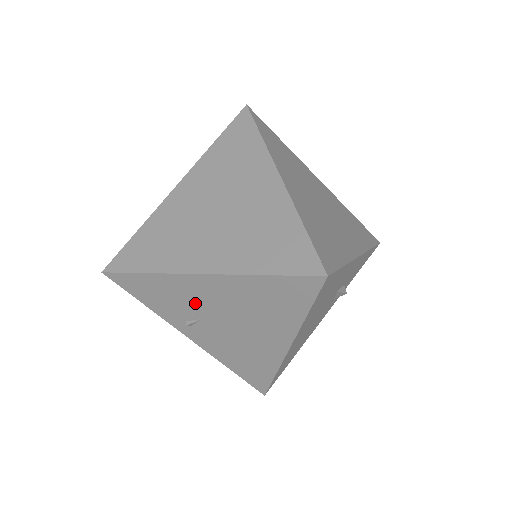
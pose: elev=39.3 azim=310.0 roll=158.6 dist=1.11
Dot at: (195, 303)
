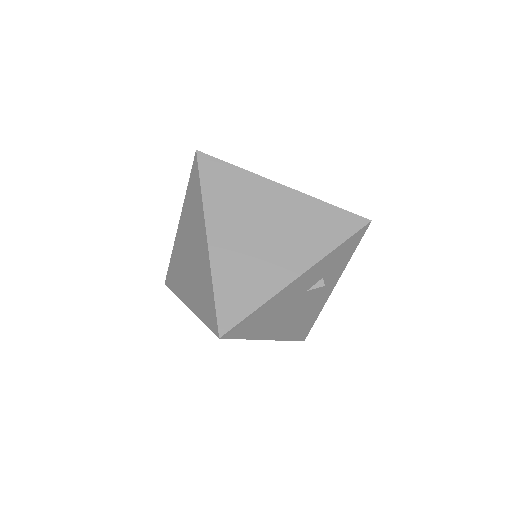
Dot at: occluded
